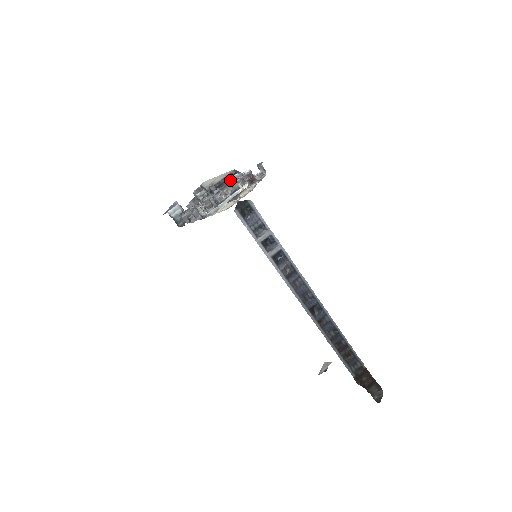
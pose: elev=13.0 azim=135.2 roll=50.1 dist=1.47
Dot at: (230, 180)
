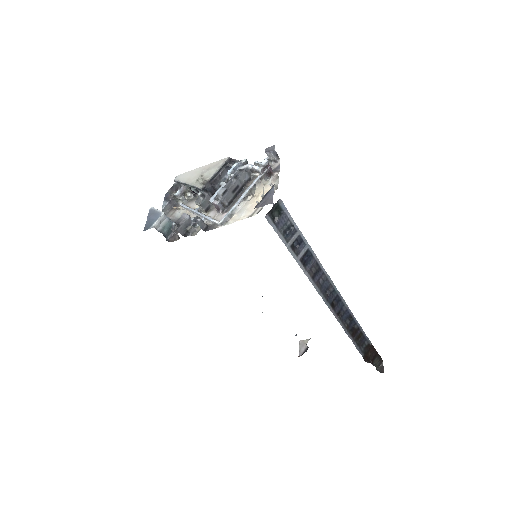
Dot at: (230, 173)
